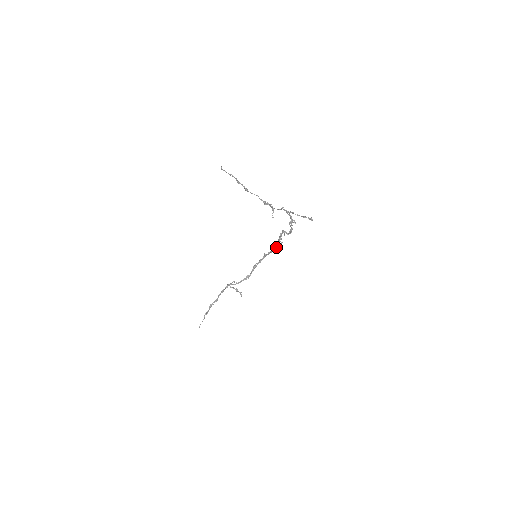
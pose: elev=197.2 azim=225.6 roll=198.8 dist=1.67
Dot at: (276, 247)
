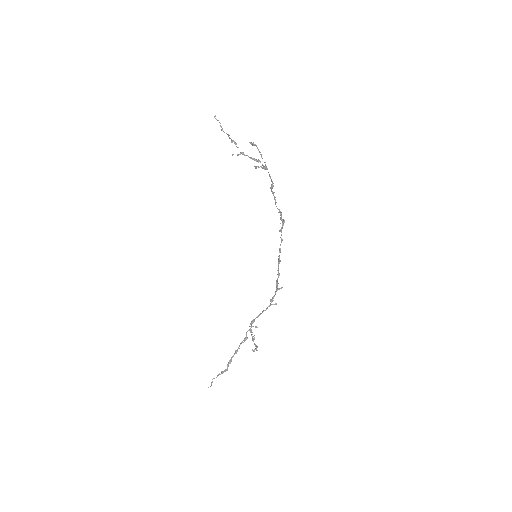
Dot at: (279, 251)
